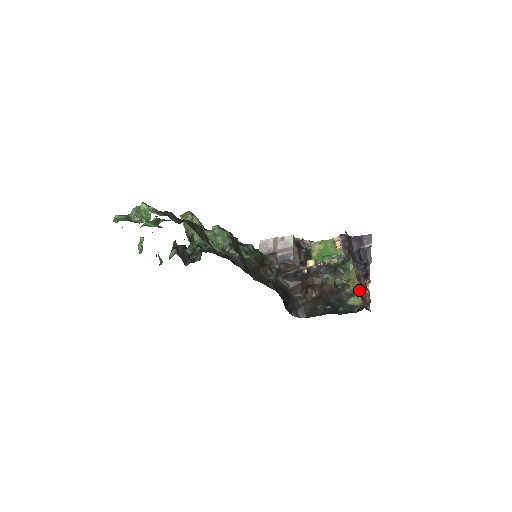
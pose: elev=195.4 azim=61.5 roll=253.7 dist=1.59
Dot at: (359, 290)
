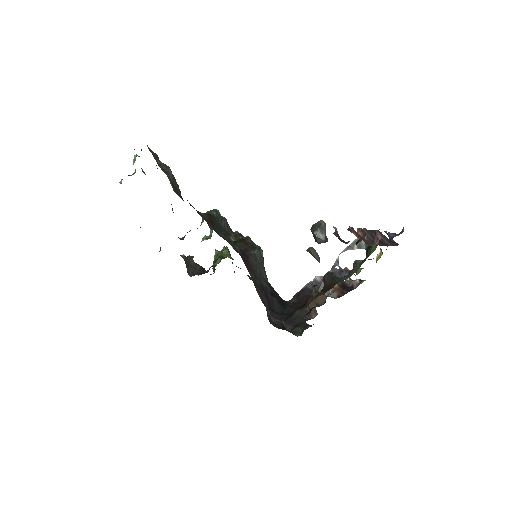
Dot at: occluded
